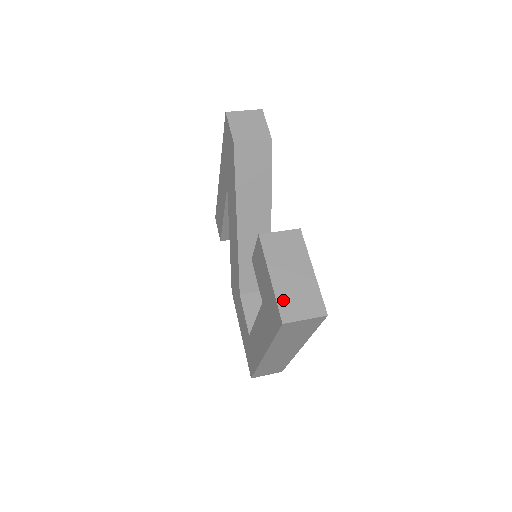
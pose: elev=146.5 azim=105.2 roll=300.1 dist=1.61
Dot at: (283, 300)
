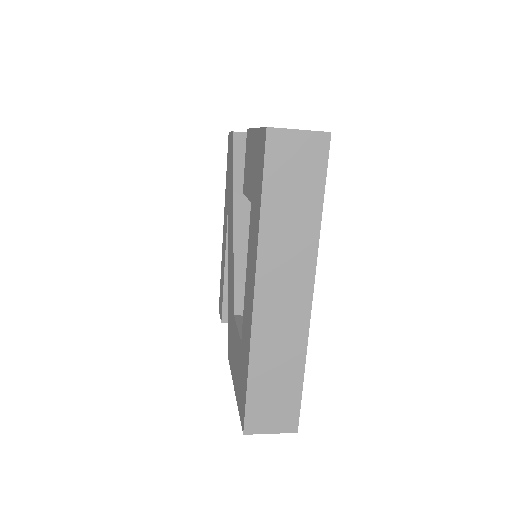
Dot at: occluded
